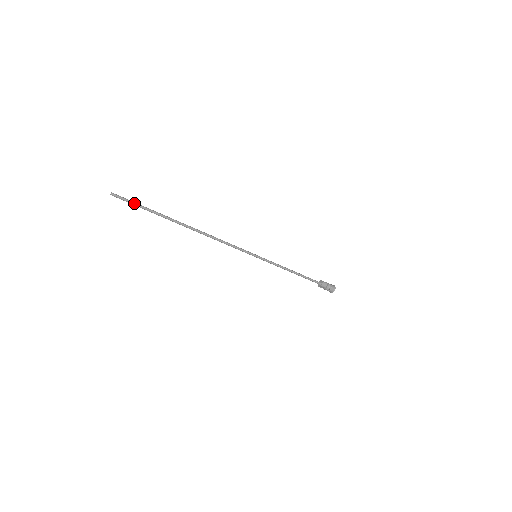
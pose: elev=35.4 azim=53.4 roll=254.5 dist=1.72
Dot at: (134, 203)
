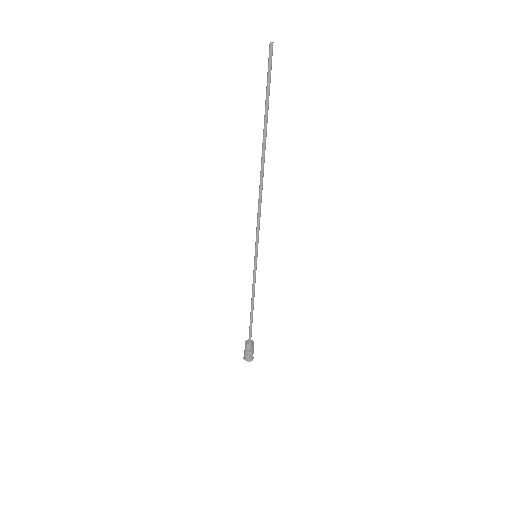
Dot at: occluded
